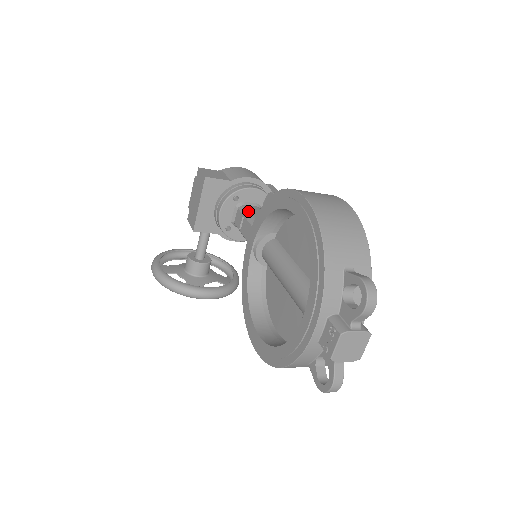
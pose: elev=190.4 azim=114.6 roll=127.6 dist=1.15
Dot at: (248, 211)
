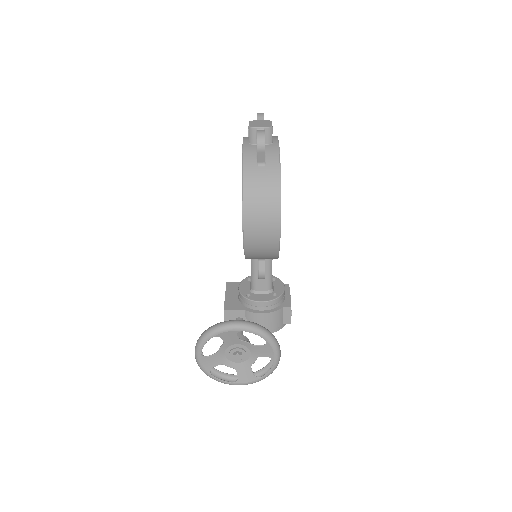
Dot at: occluded
